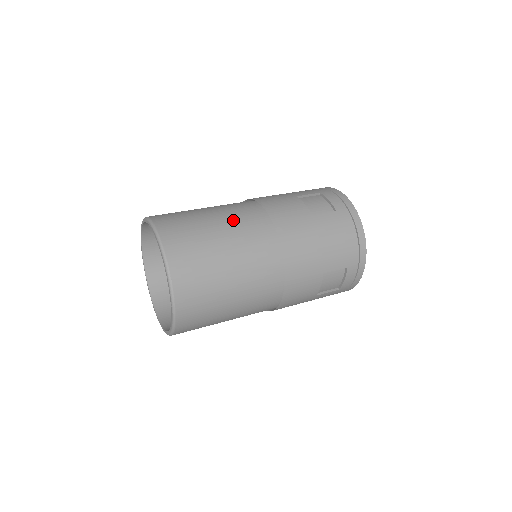
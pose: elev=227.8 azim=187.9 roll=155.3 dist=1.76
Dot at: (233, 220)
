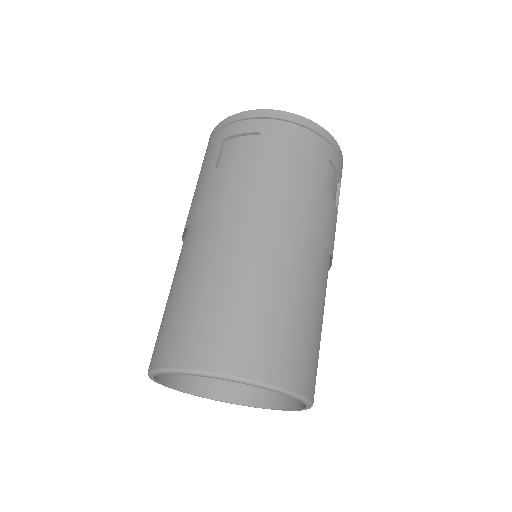
Dot at: (323, 298)
